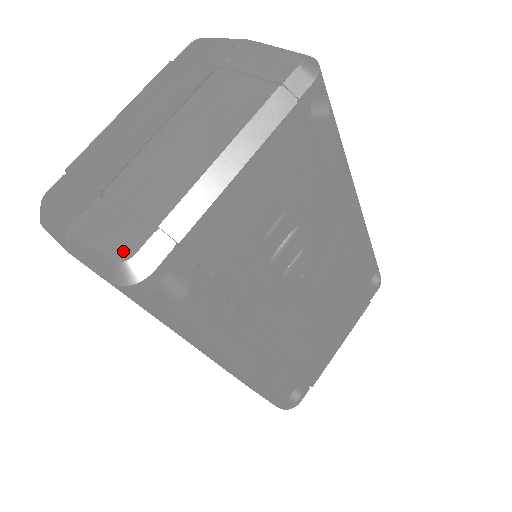
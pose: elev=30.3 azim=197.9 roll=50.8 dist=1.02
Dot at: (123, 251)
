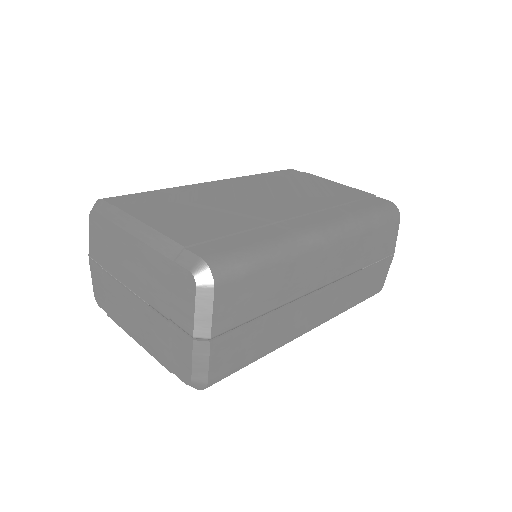
Dot at: (97, 299)
